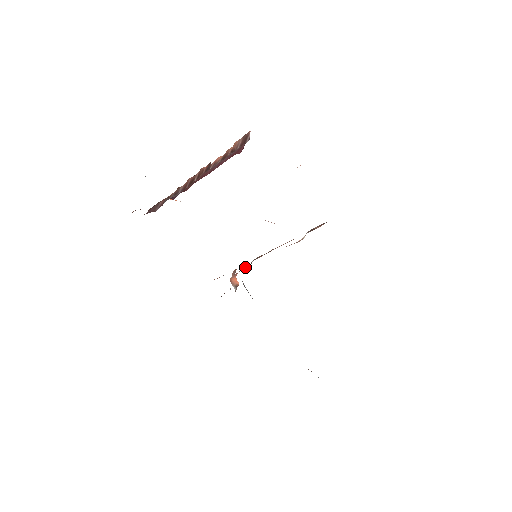
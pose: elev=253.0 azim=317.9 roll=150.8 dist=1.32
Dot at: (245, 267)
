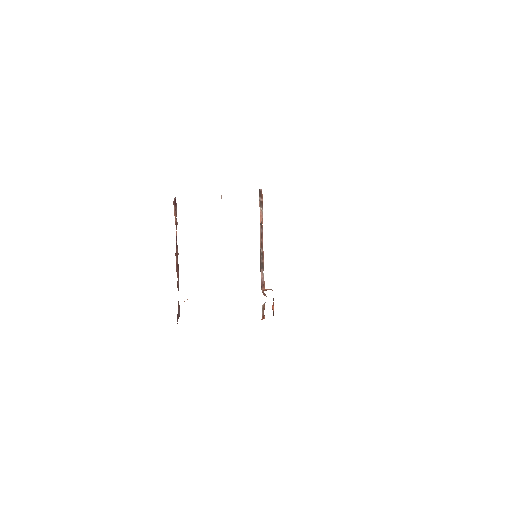
Dot at: occluded
